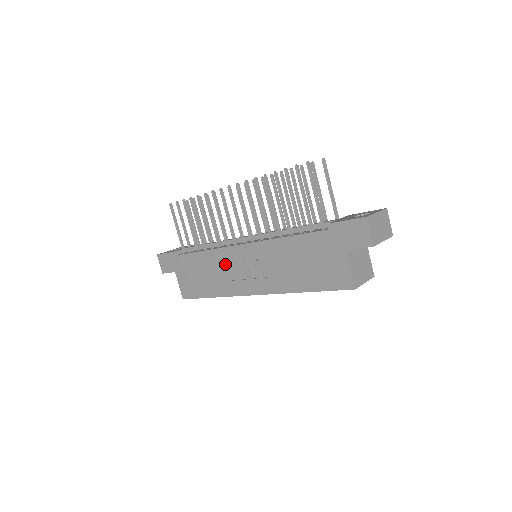
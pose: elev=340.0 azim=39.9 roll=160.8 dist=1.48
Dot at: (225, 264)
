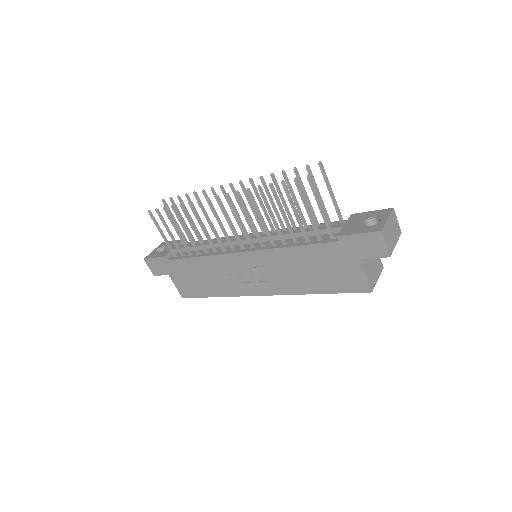
Dot at: (225, 269)
